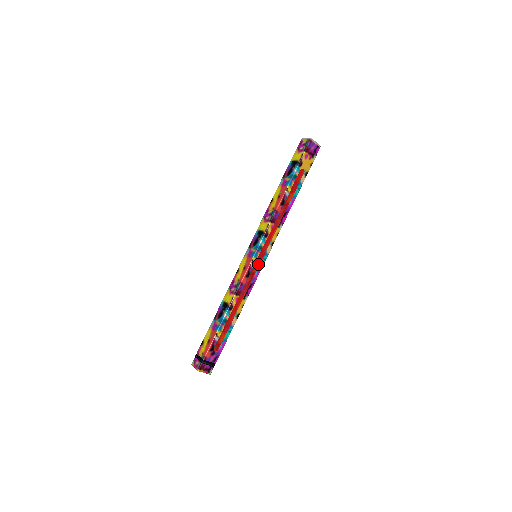
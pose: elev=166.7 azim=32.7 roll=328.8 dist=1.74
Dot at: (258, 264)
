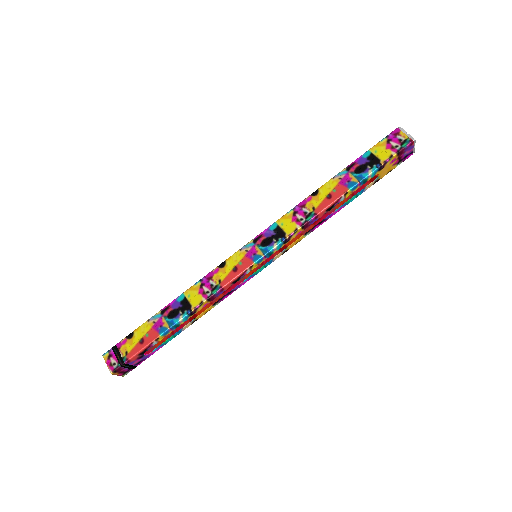
Dot at: (255, 270)
